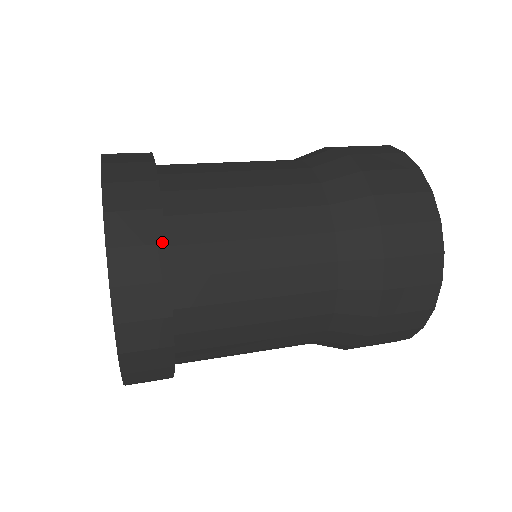
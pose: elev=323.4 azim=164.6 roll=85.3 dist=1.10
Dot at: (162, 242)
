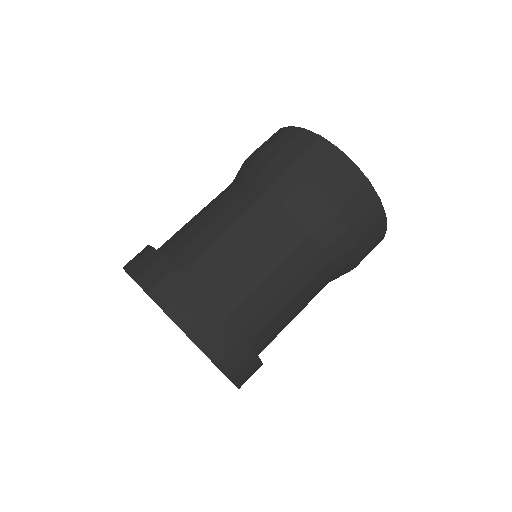
Dot at: (240, 338)
